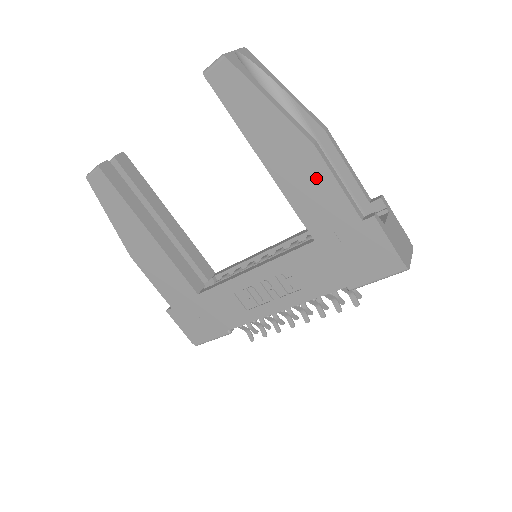
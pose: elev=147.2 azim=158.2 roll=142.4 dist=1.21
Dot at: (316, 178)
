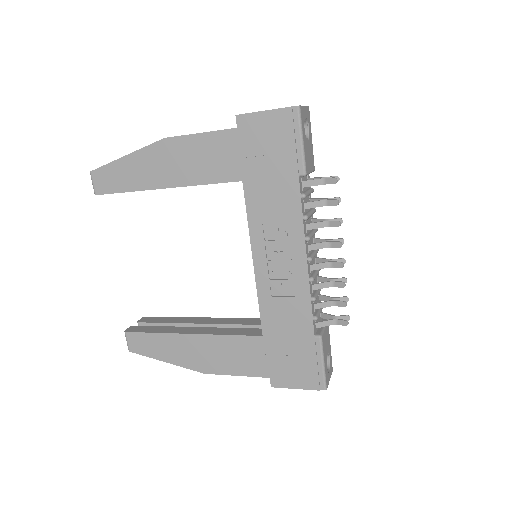
Dot at: (190, 150)
